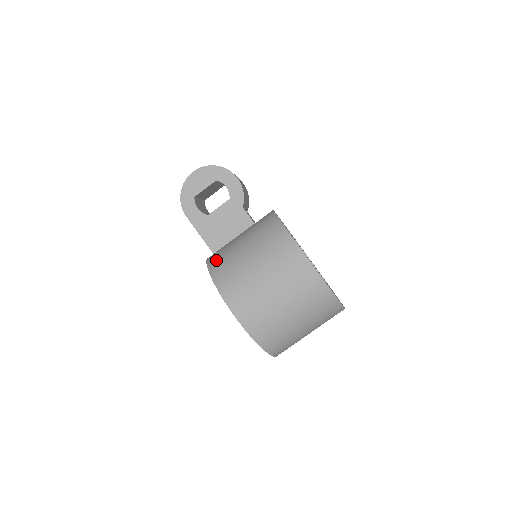
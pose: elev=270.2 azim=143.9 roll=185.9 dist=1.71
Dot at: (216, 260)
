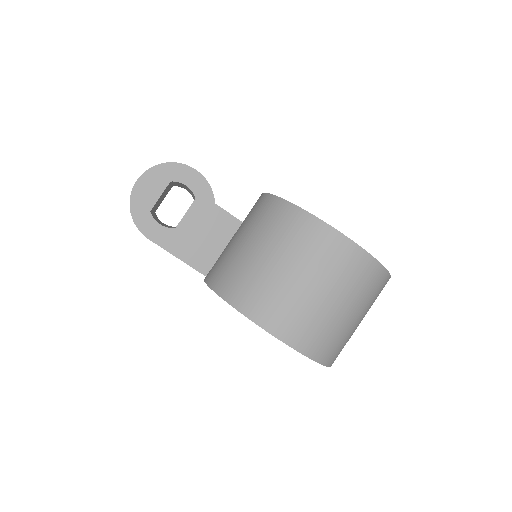
Dot at: (223, 280)
